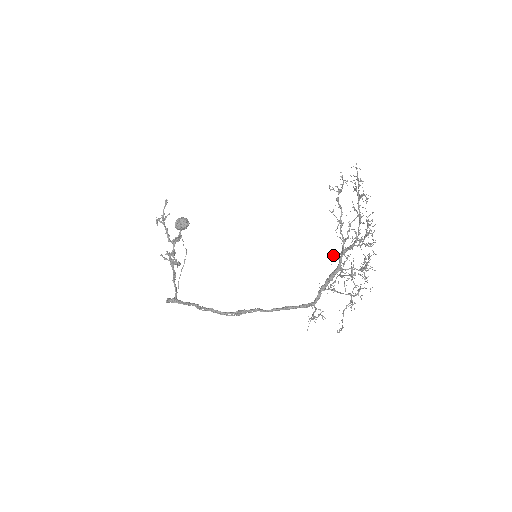
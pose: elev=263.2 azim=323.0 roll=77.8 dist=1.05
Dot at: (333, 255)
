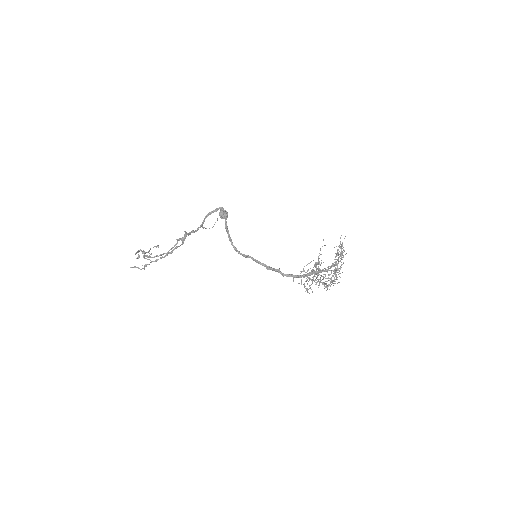
Dot at: occluded
